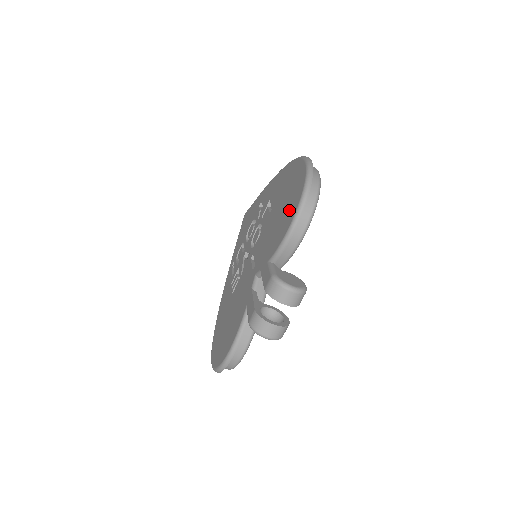
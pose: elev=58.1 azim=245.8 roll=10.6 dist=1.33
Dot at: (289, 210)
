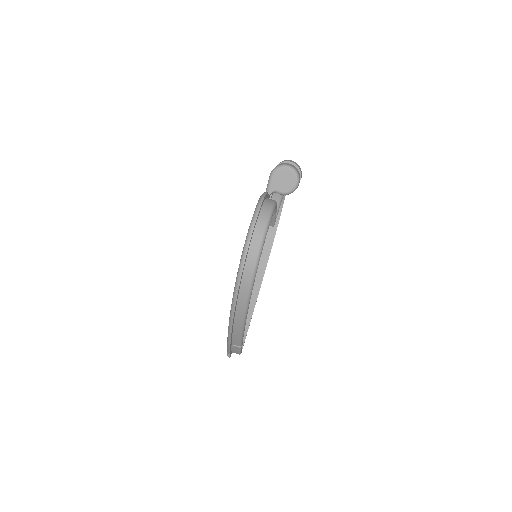
Dot at: occluded
